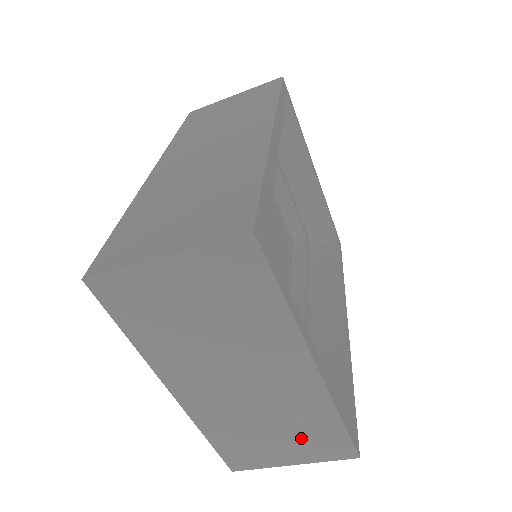
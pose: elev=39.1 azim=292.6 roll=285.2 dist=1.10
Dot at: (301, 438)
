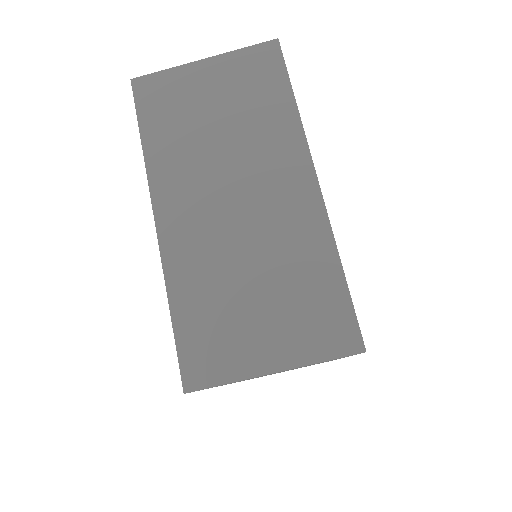
Dot at: (291, 306)
